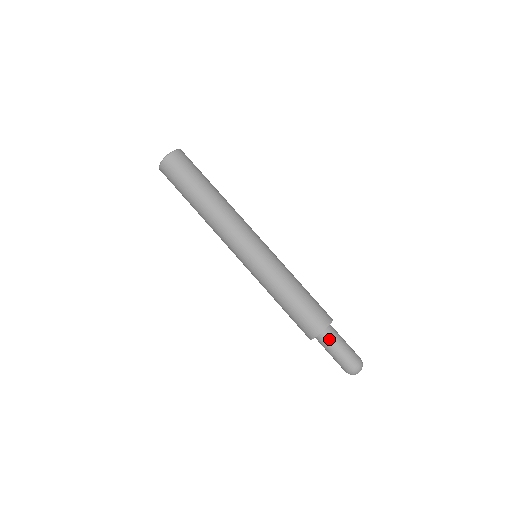
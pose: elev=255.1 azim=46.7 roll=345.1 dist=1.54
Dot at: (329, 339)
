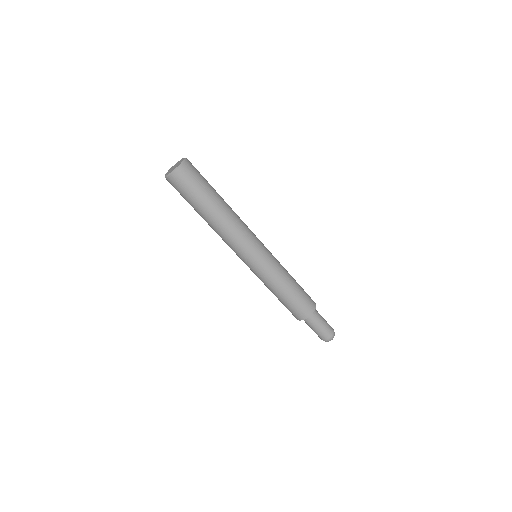
Dot at: (317, 316)
